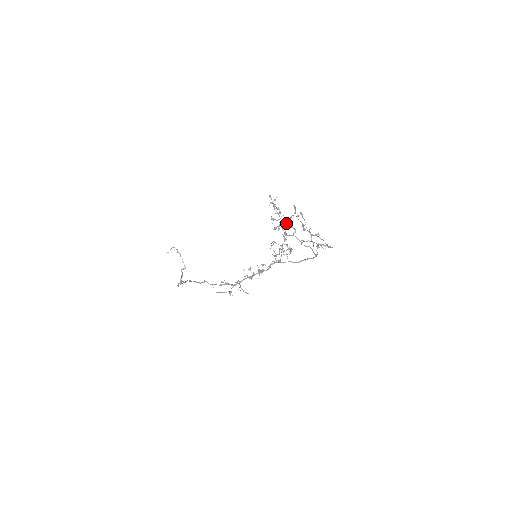
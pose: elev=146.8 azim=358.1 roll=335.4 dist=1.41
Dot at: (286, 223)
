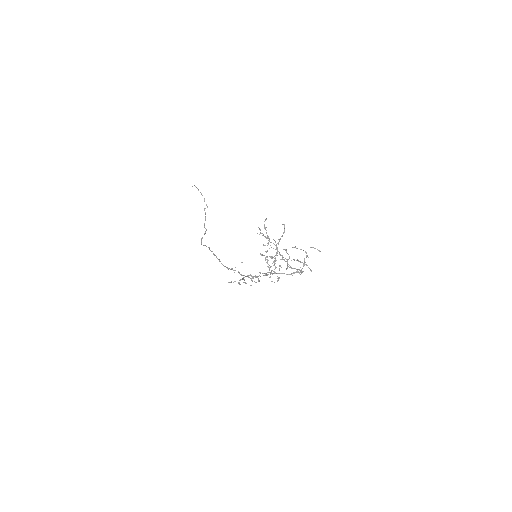
Dot at: (275, 249)
